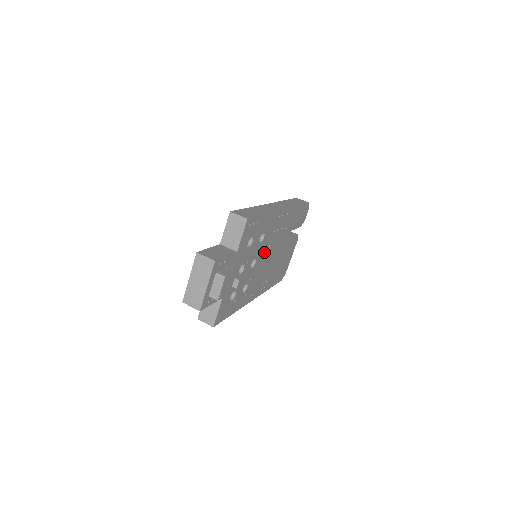
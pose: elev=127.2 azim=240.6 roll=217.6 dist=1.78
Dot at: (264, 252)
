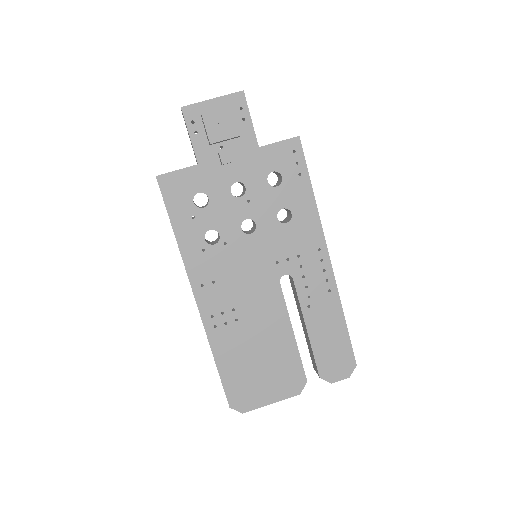
Dot at: (267, 253)
